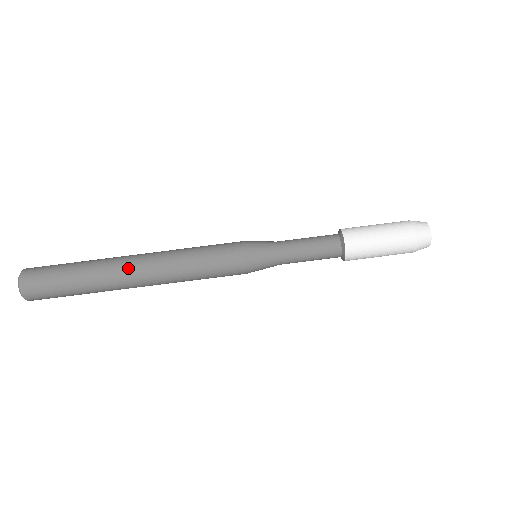
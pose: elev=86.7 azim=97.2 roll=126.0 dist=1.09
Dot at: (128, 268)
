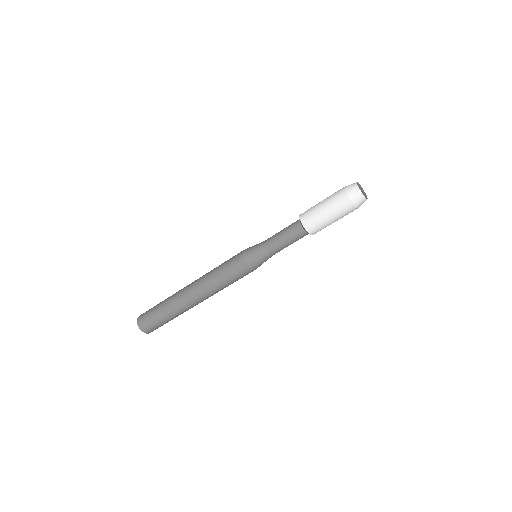
Dot at: occluded
